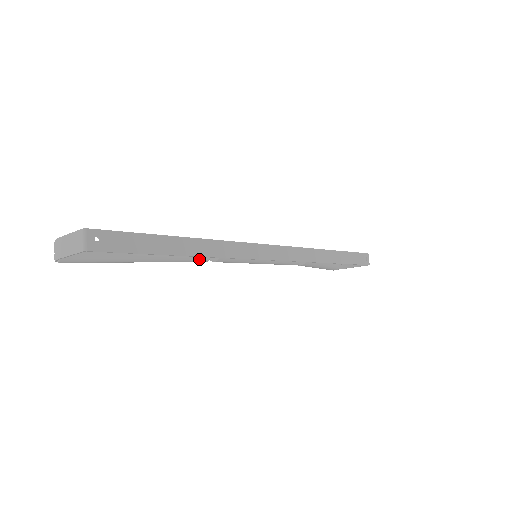
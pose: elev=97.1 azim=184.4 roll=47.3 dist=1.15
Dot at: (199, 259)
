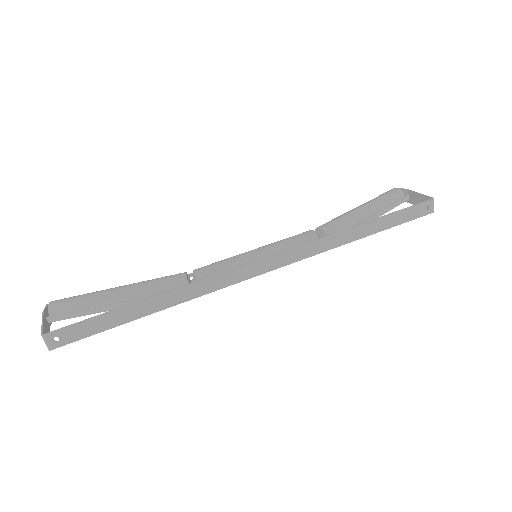
Dot at: occluded
